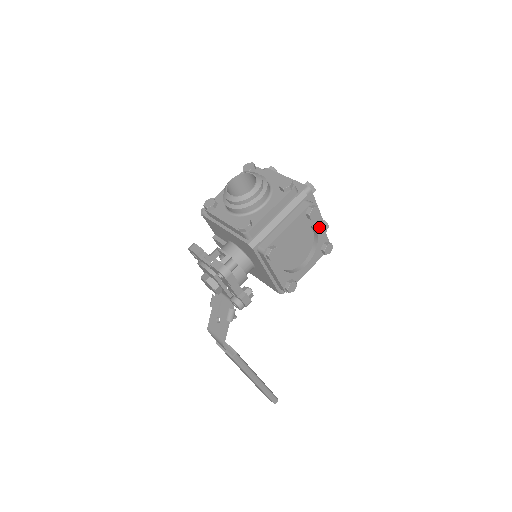
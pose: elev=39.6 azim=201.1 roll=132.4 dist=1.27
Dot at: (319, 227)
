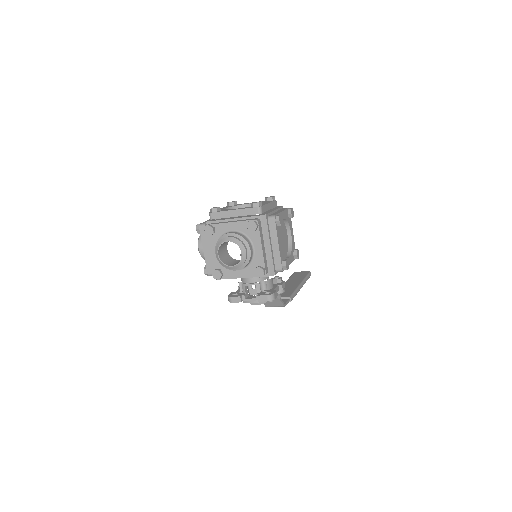
Dot at: (282, 215)
